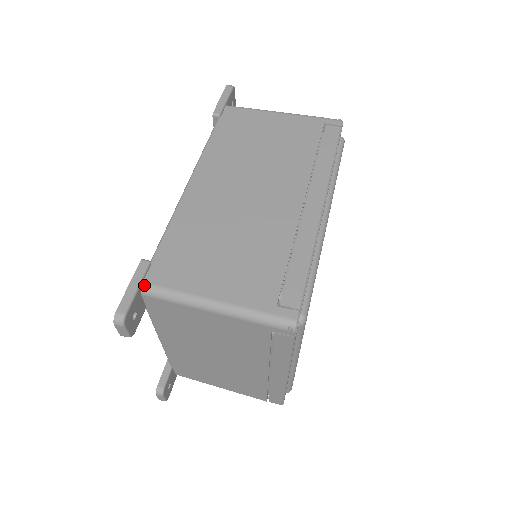
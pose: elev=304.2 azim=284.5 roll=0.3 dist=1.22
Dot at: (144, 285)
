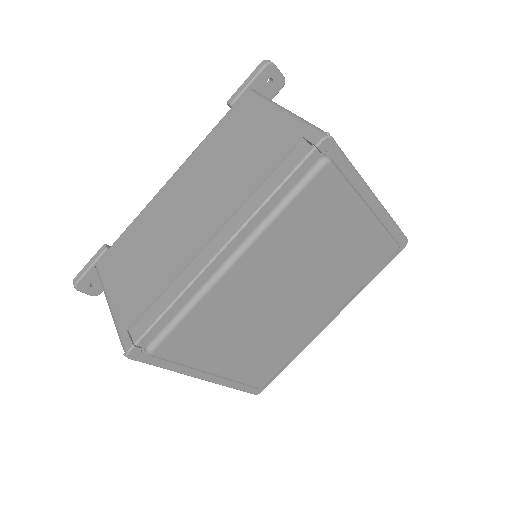
Dot at: (96, 266)
